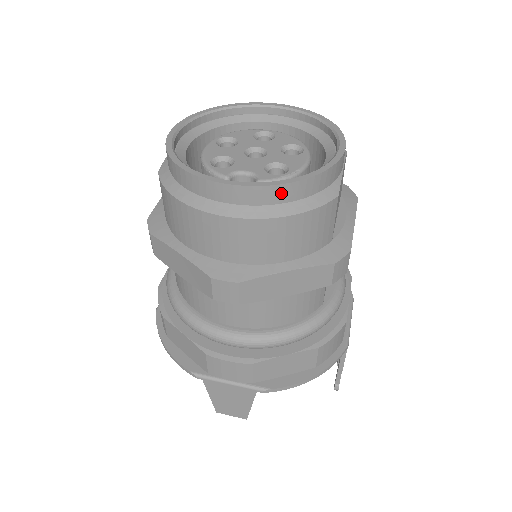
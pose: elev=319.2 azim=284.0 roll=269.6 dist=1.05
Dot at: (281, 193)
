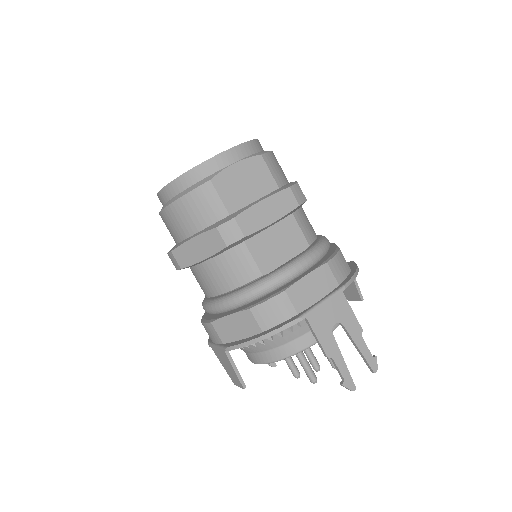
Dot at: (174, 188)
